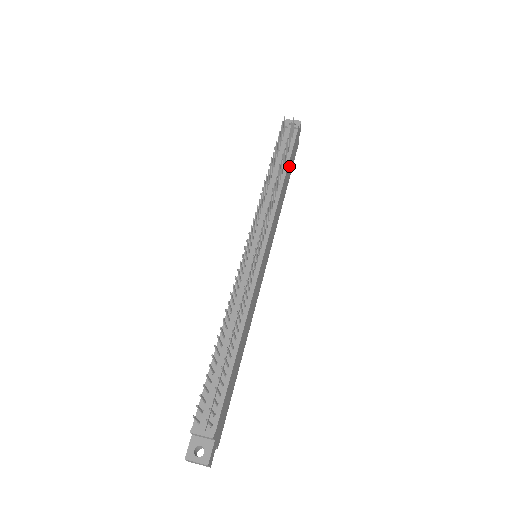
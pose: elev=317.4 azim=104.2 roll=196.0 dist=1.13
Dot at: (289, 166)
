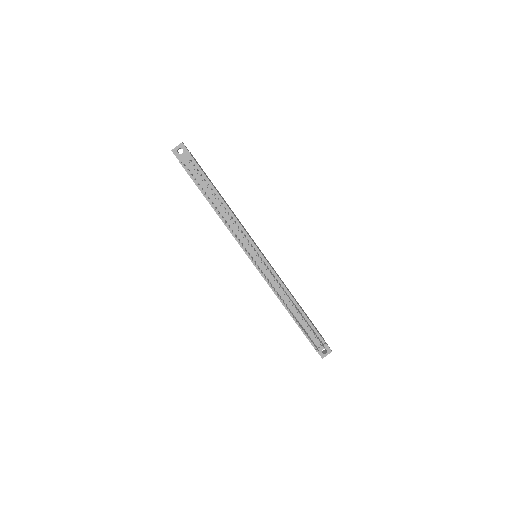
Dot at: (213, 185)
